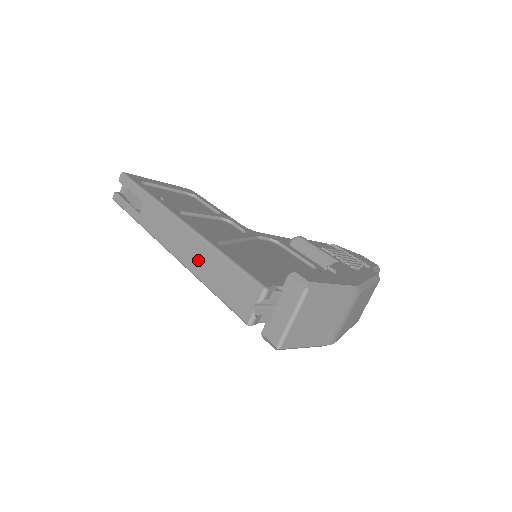
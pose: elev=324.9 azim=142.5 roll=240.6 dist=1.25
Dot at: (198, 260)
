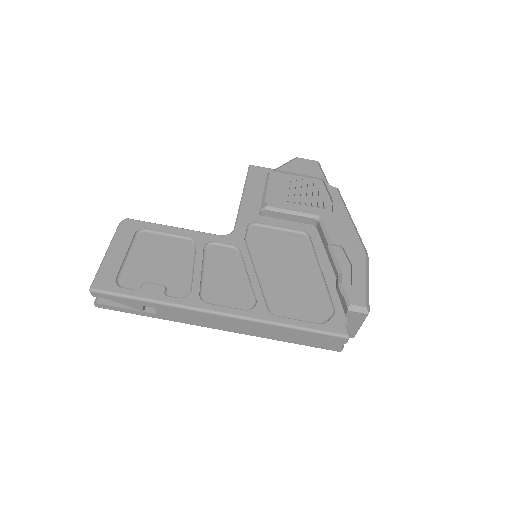
Dot at: (265, 332)
